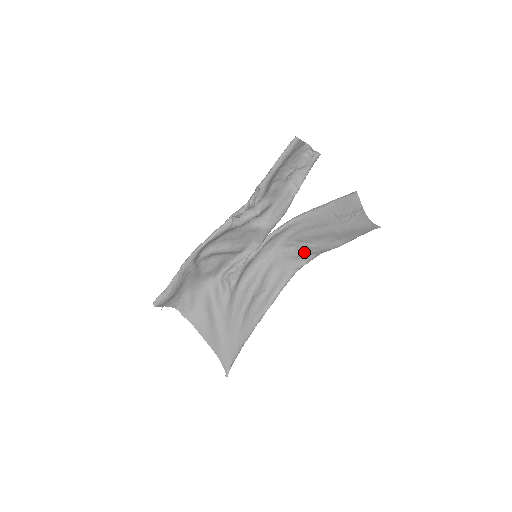
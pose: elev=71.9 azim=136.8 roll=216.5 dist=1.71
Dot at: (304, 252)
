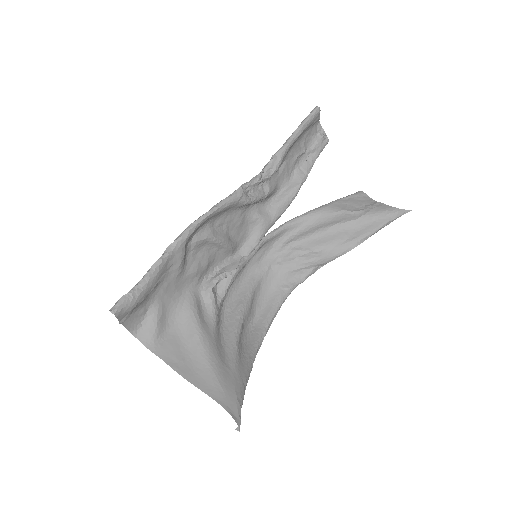
Dot at: (303, 264)
